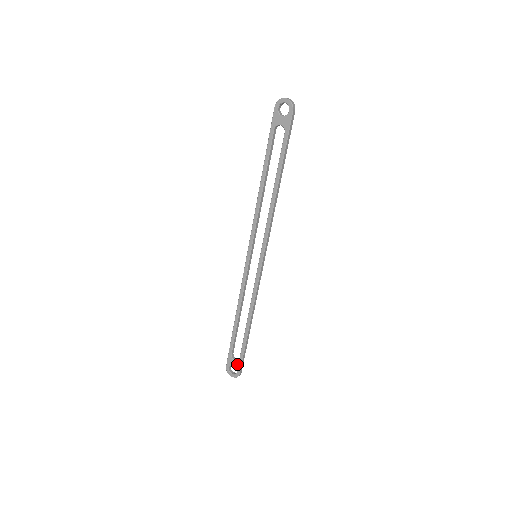
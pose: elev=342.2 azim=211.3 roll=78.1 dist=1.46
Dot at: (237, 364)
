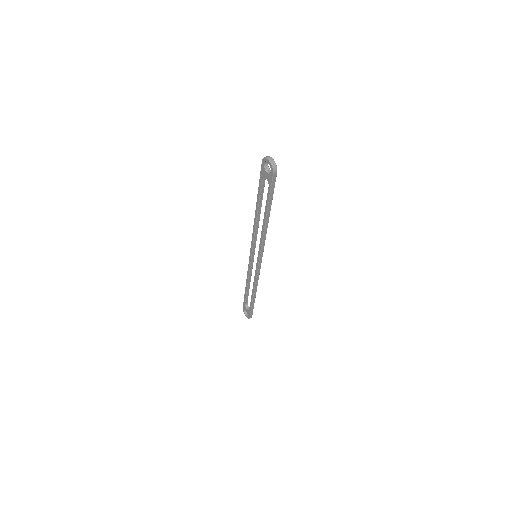
Dot at: (248, 312)
